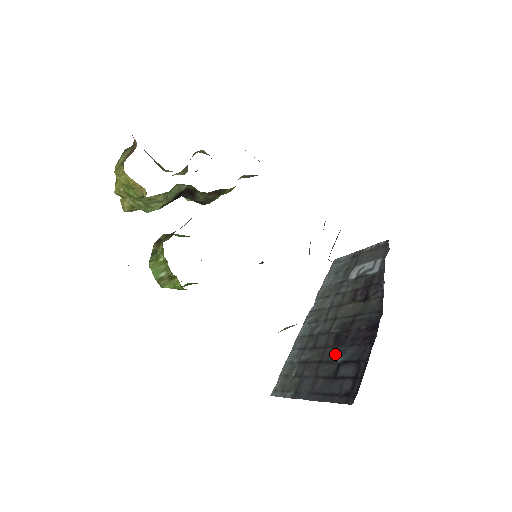
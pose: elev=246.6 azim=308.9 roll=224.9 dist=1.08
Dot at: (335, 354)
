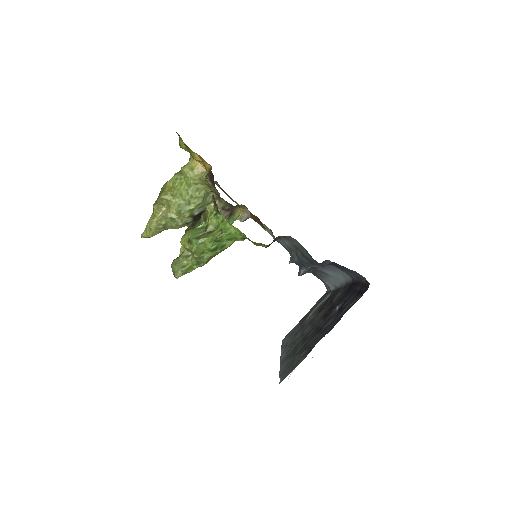
Dot at: (331, 314)
